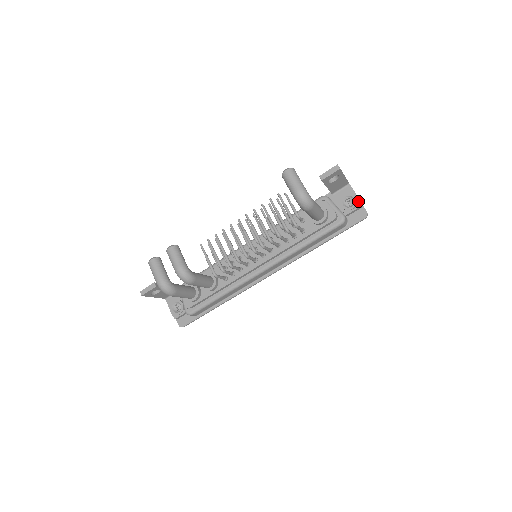
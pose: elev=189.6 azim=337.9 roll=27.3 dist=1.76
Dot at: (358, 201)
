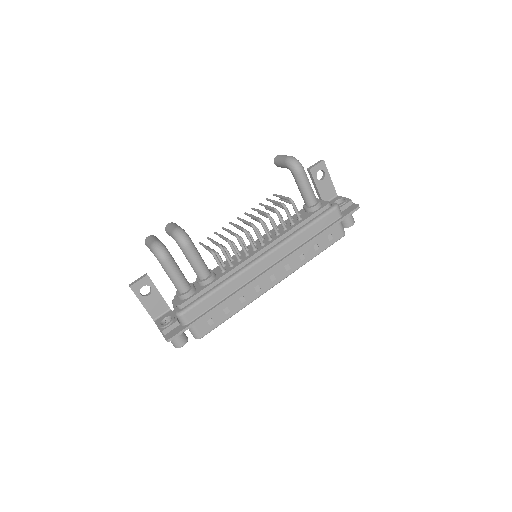
Dot at: (348, 199)
